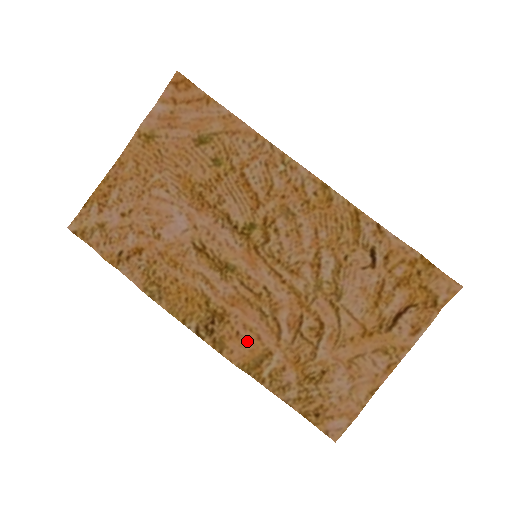
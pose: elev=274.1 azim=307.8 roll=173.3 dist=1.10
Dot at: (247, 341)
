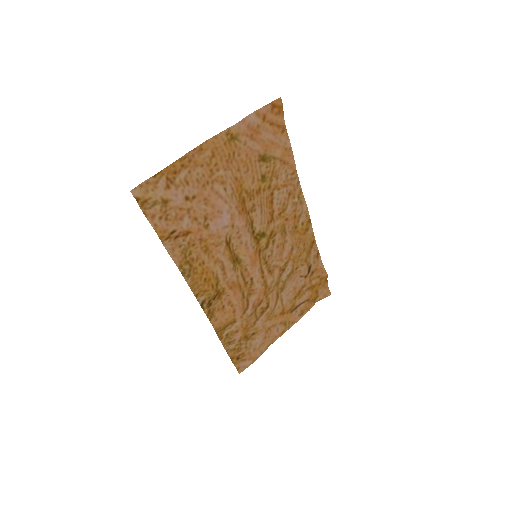
Dot at: (227, 313)
